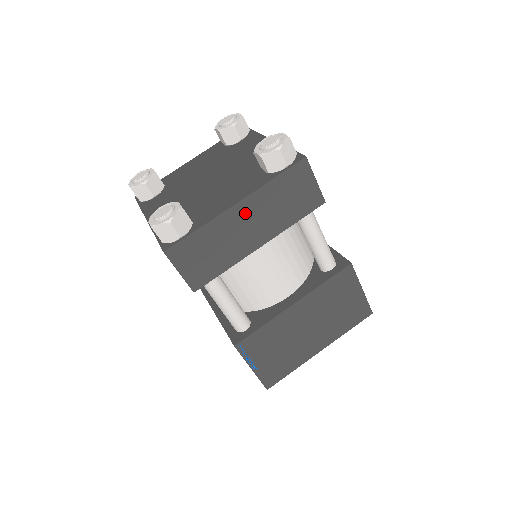
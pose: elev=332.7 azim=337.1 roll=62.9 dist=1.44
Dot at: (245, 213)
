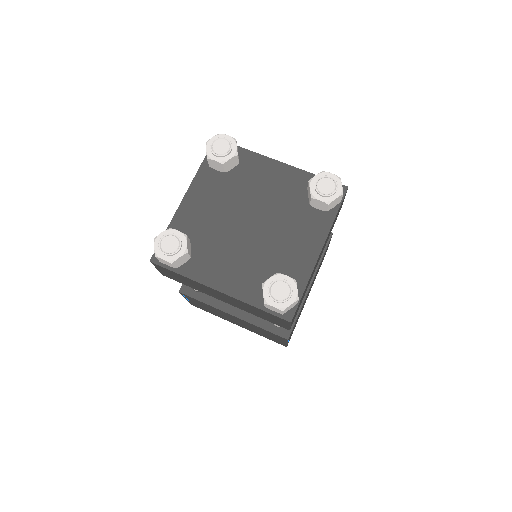
Dot at: occluded
